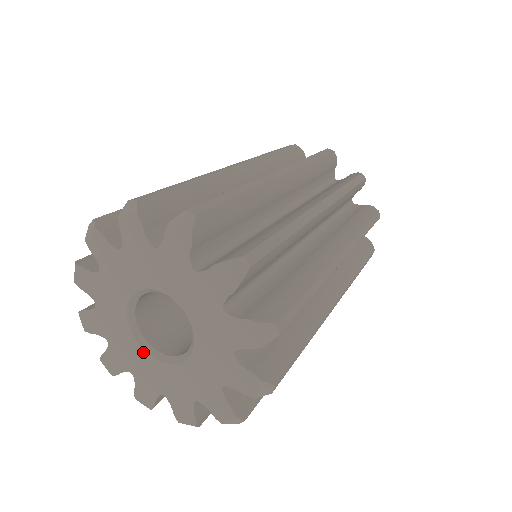
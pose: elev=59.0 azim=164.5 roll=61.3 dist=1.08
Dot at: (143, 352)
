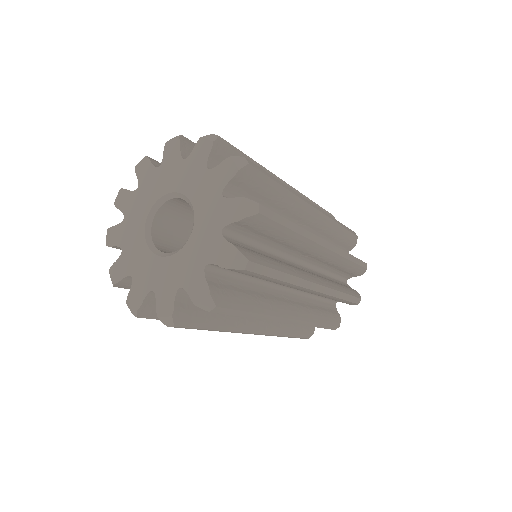
Dot at: (148, 251)
